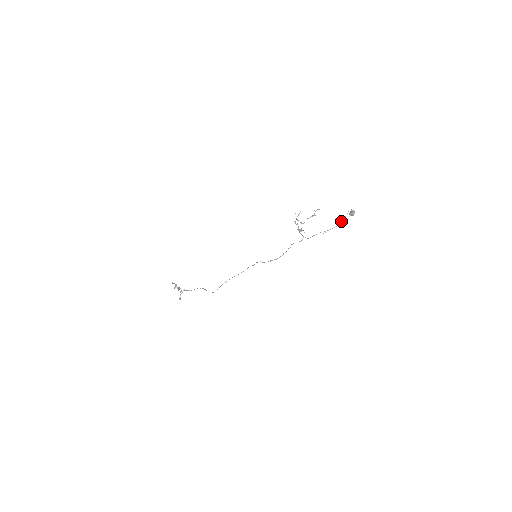
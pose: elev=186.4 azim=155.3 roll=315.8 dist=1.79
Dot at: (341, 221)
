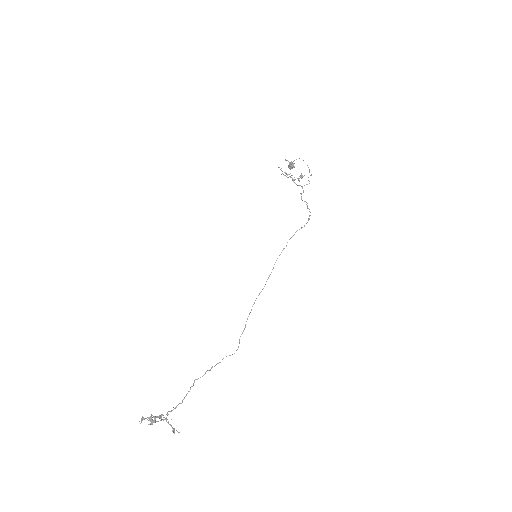
Dot at: occluded
